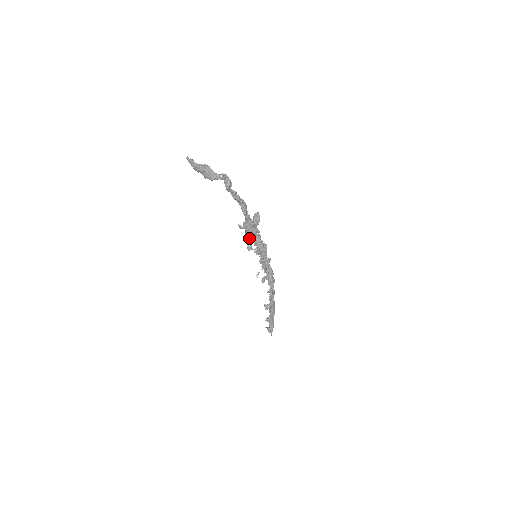
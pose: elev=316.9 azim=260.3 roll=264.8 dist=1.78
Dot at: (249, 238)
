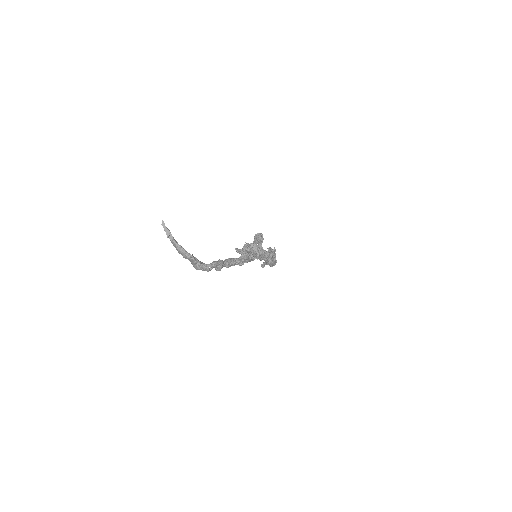
Dot at: occluded
